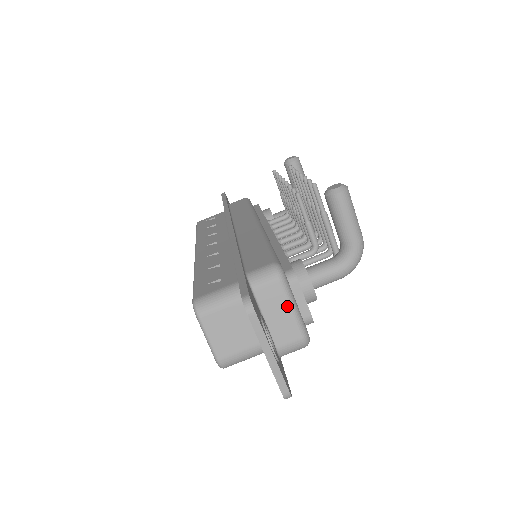
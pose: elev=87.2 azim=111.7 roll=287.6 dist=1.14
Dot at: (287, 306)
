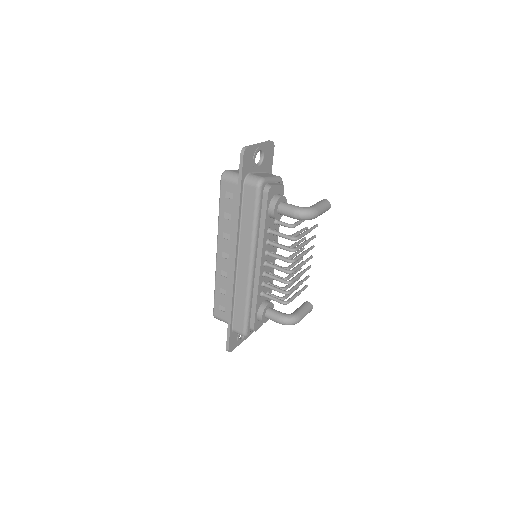
Dot at: (271, 176)
